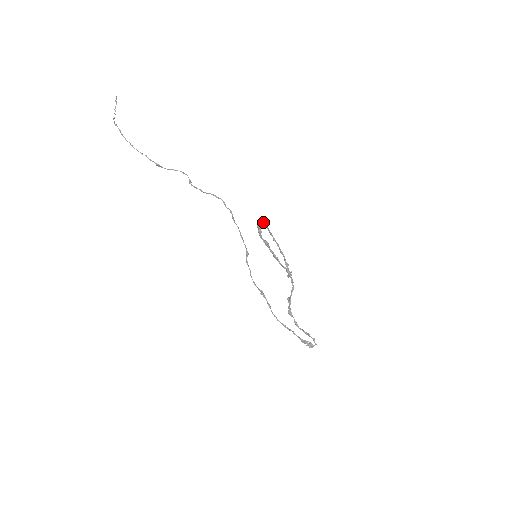
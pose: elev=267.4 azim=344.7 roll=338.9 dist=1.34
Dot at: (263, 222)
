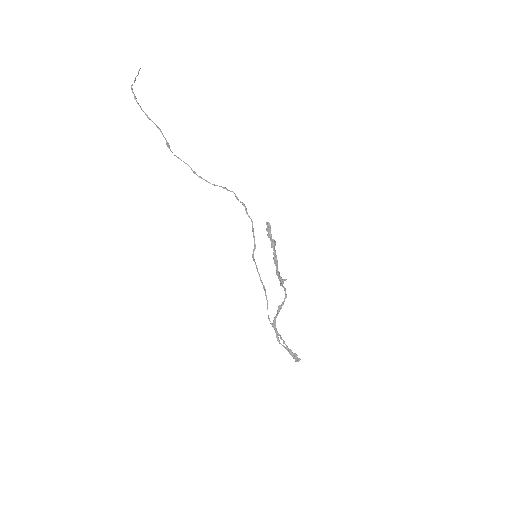
Dot at: occluded
